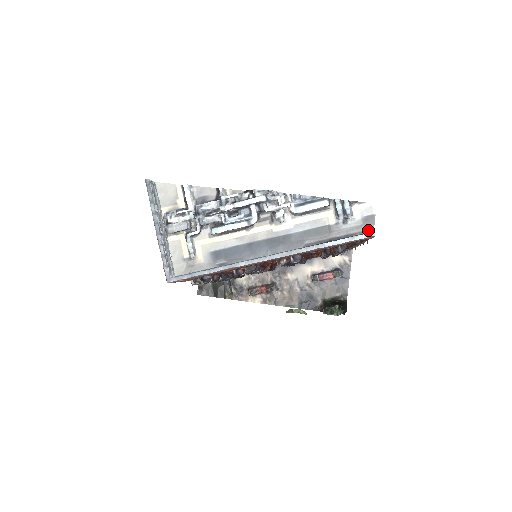
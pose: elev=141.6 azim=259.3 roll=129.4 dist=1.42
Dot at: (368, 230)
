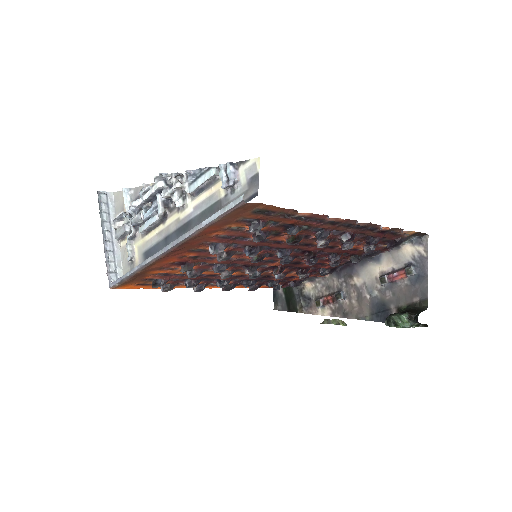
Dot at: (253, 195)
